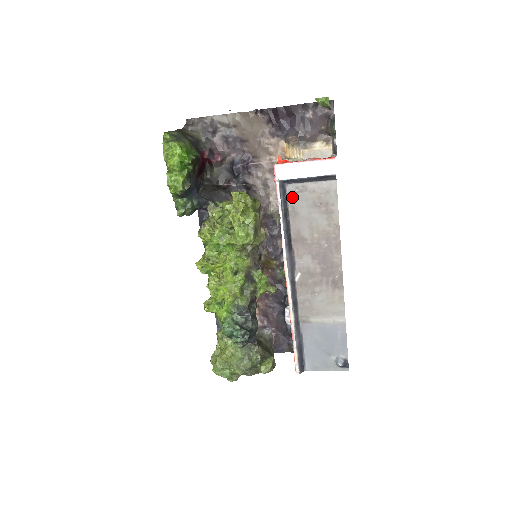
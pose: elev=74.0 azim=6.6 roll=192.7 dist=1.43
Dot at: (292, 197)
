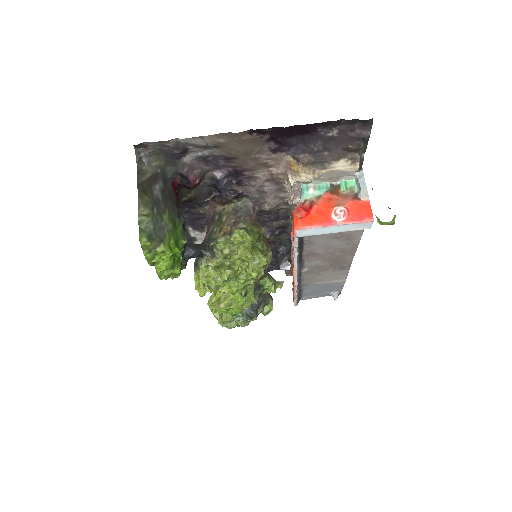
Dot at: (309, 236)
